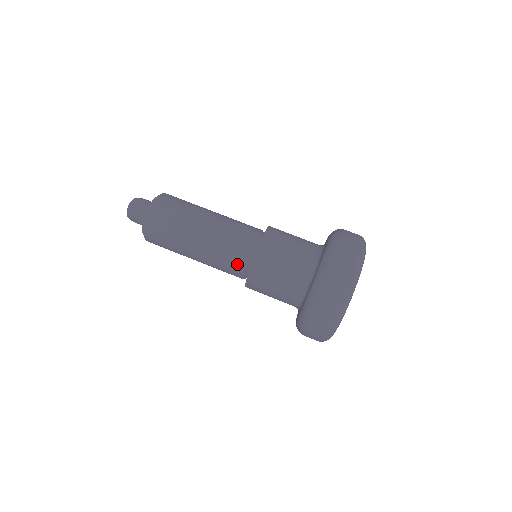
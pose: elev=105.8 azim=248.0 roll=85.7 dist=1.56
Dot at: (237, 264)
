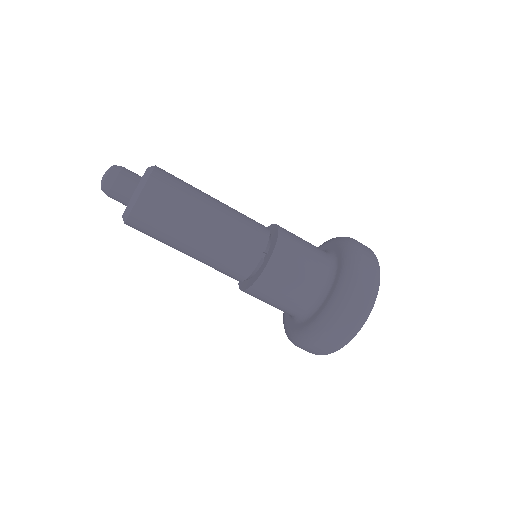
Dot at: occluded
